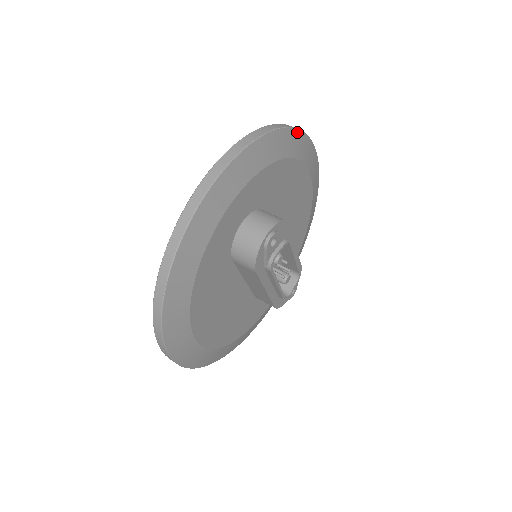
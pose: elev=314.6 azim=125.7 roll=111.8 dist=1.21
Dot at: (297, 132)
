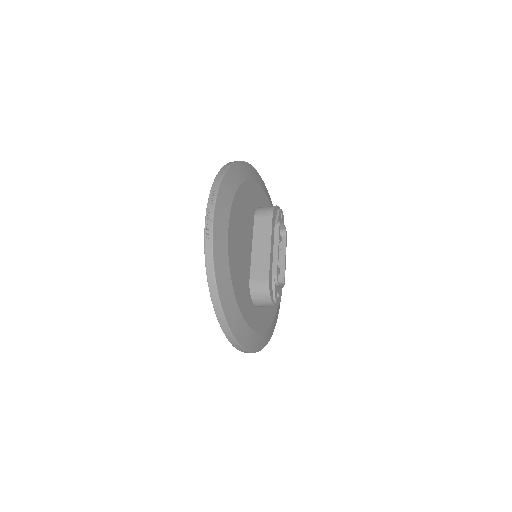
Dot at: occluded
